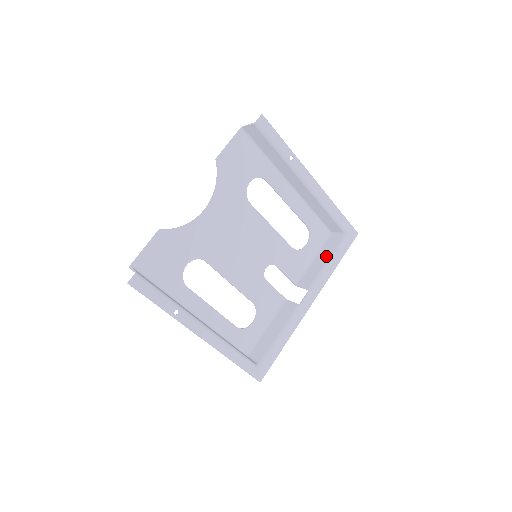
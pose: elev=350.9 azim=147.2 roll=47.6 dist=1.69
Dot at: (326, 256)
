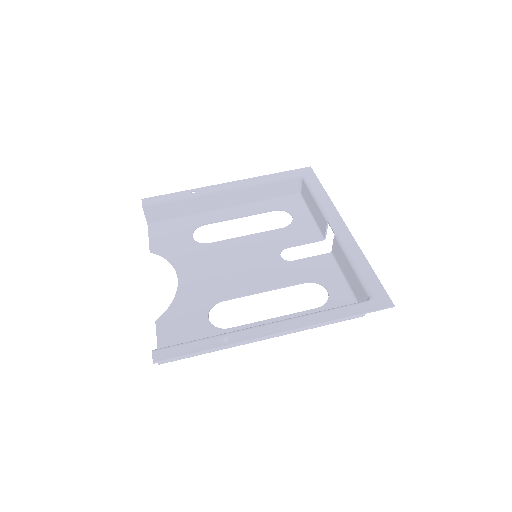
Dot at: (310, 199)
